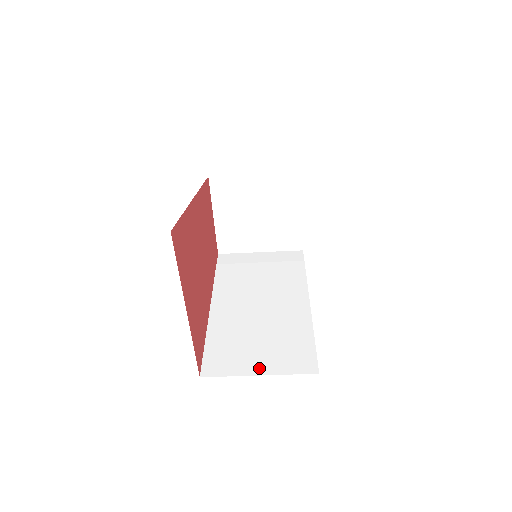
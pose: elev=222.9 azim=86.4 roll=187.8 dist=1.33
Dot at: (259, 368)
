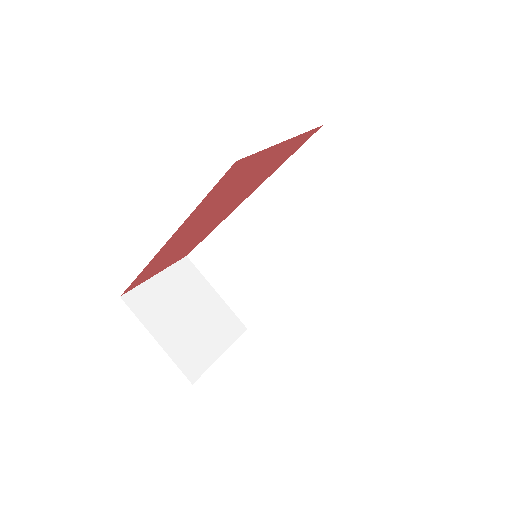
Dot at: occluded
